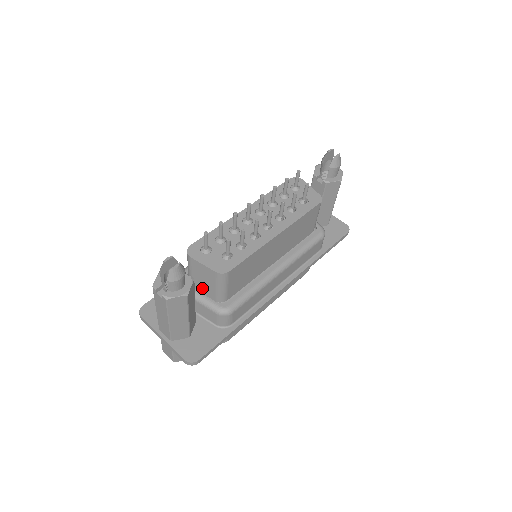
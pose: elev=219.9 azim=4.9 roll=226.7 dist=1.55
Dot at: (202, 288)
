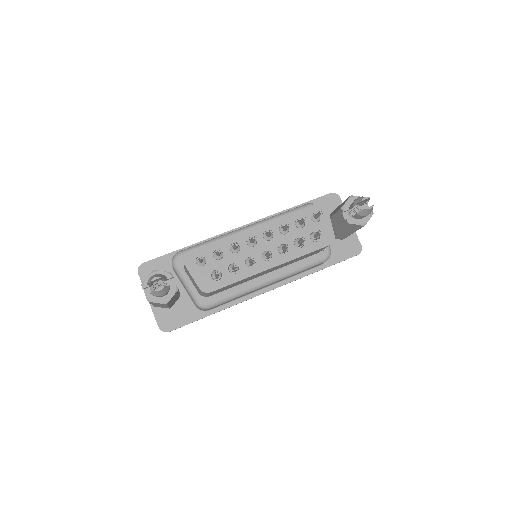
Dot at: (191, 280)
